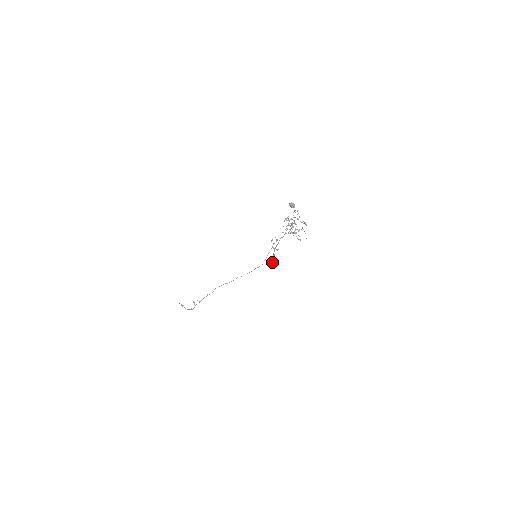
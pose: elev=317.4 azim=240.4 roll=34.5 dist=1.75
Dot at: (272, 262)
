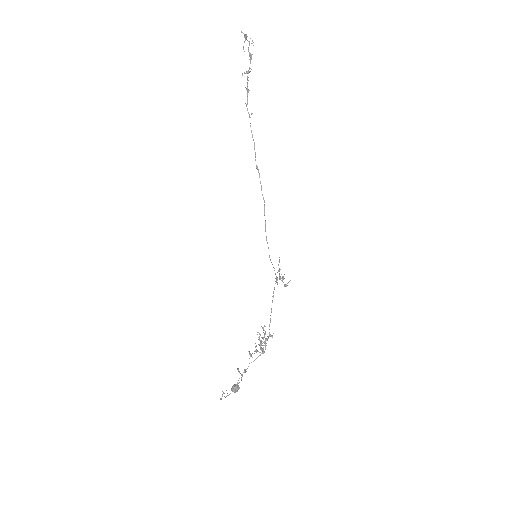
Dot at: (279, 261)
